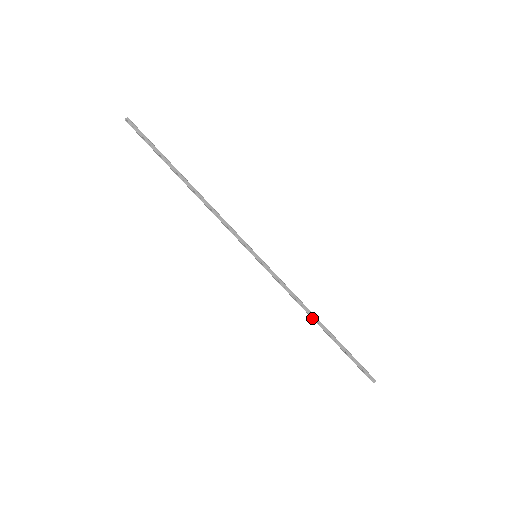
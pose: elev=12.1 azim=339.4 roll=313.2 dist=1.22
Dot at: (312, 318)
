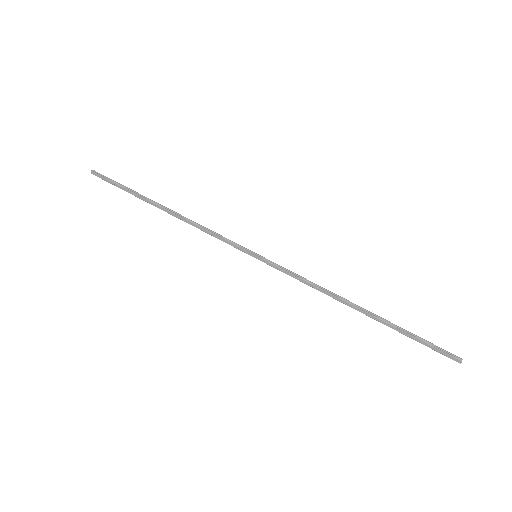
Dot at: (347, 304)
